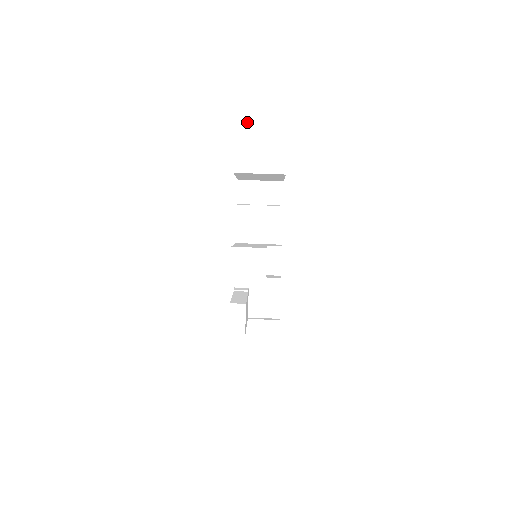
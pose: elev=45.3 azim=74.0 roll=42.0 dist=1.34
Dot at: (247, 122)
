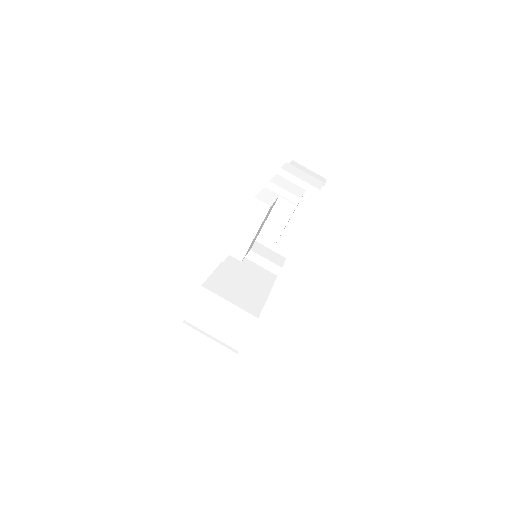
Dot at: (300, 165)
